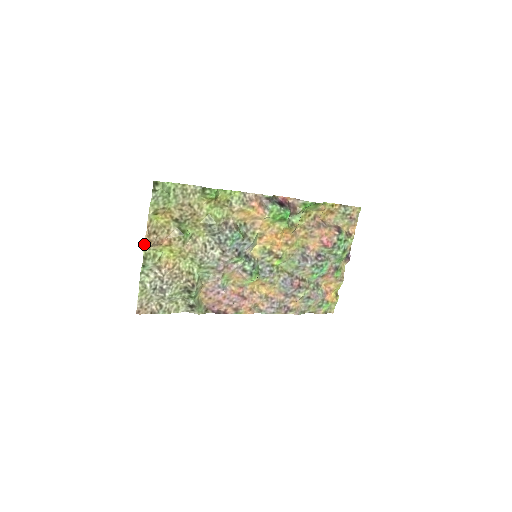
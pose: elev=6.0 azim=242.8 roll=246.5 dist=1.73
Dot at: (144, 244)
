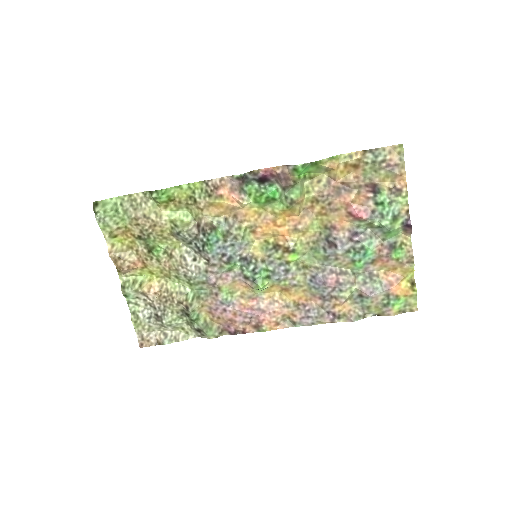
Dot at: (118, 272)
